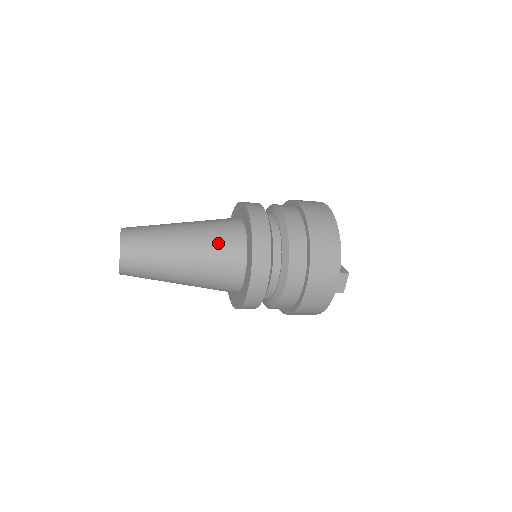
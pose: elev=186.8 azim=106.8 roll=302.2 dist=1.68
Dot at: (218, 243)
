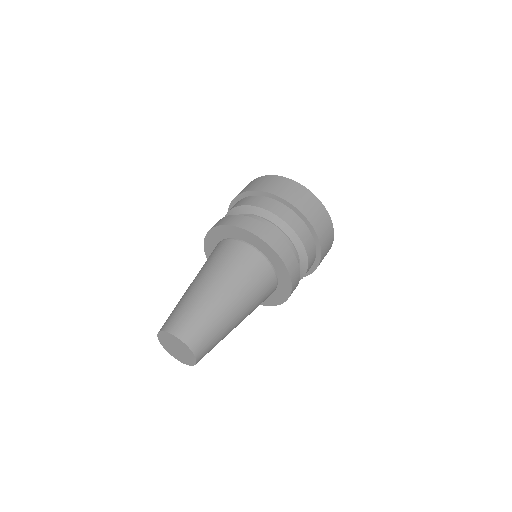
Dot at: (259, 292)
